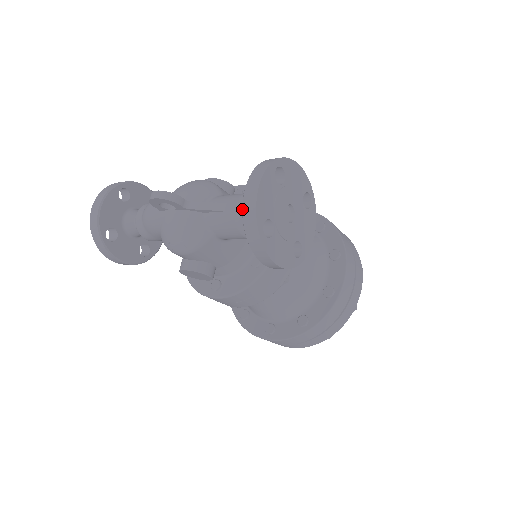
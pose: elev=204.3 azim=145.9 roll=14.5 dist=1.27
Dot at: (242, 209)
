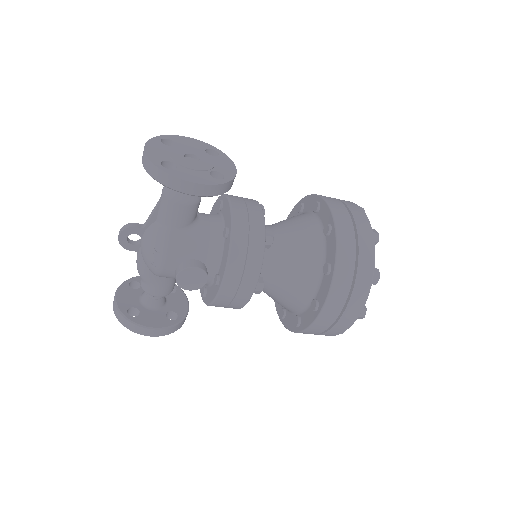
Dot at: occluded
